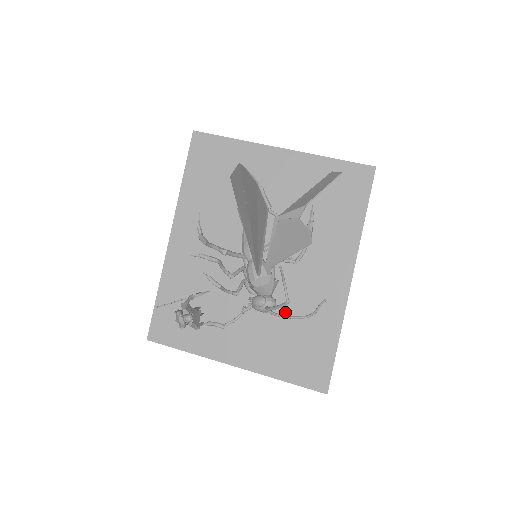
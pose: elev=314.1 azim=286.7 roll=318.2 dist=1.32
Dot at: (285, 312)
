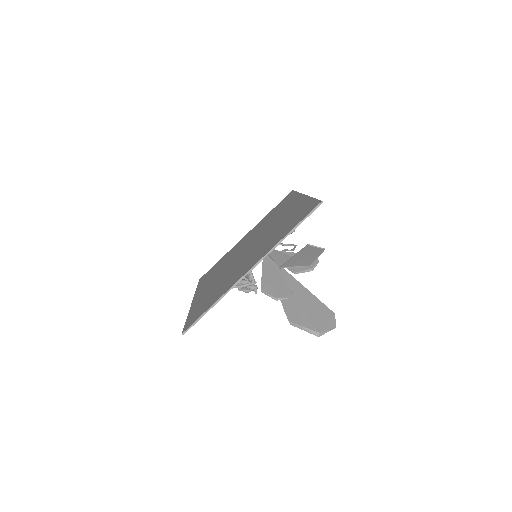
Dot at: occluded
